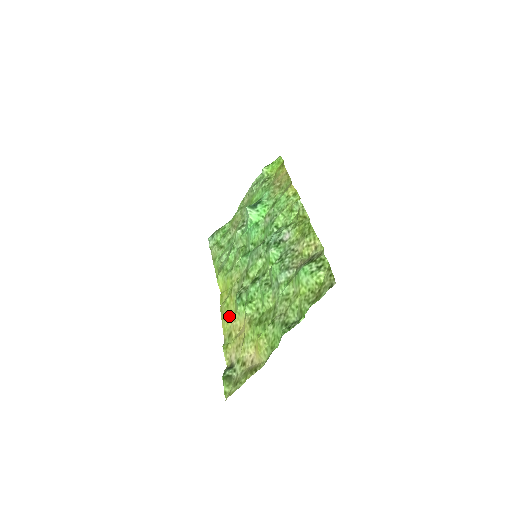
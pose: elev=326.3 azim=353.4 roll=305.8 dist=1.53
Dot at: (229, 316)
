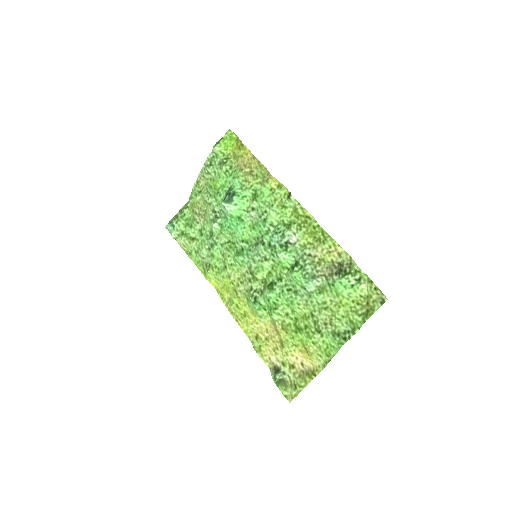
Dot at: (246, 318)
